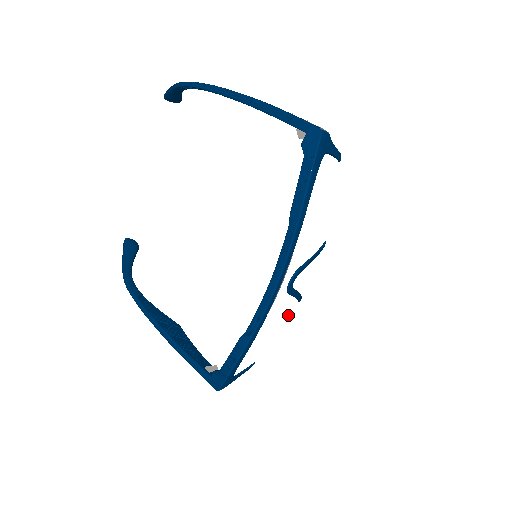
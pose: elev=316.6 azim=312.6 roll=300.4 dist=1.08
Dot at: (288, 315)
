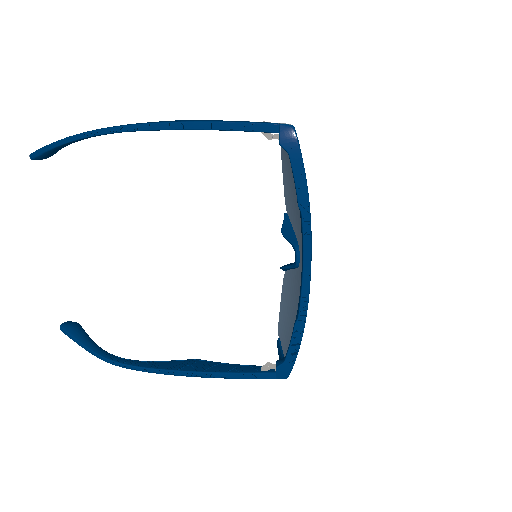
Dot at: occluded
